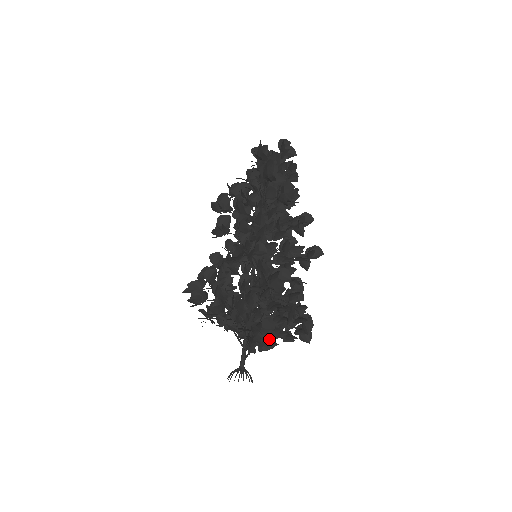
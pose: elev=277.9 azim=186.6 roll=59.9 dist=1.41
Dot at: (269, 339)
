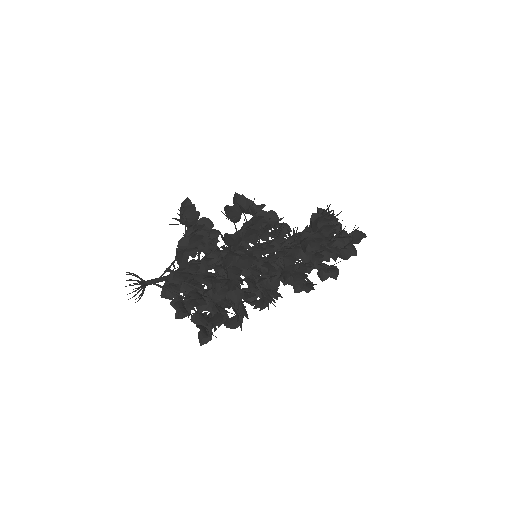
Dot at: (188, 294)
